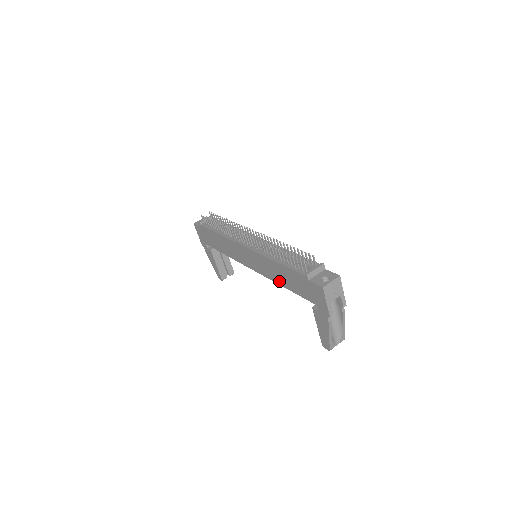
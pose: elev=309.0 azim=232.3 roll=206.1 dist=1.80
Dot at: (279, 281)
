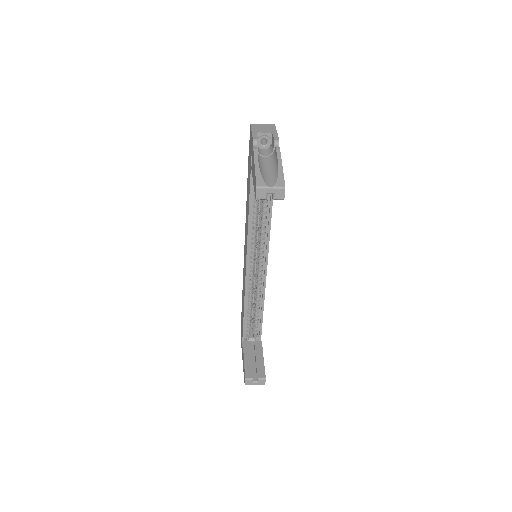
Dot at: (248, 212)
